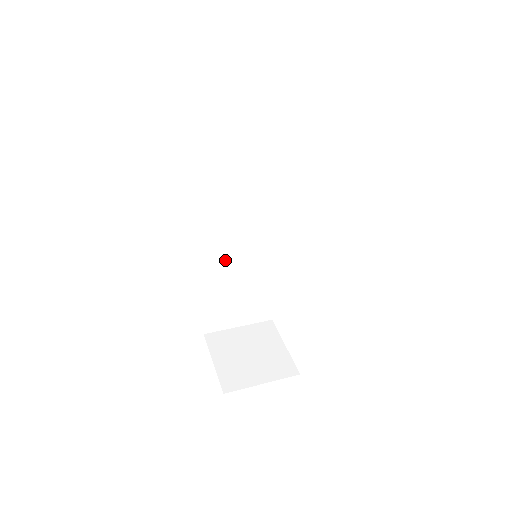
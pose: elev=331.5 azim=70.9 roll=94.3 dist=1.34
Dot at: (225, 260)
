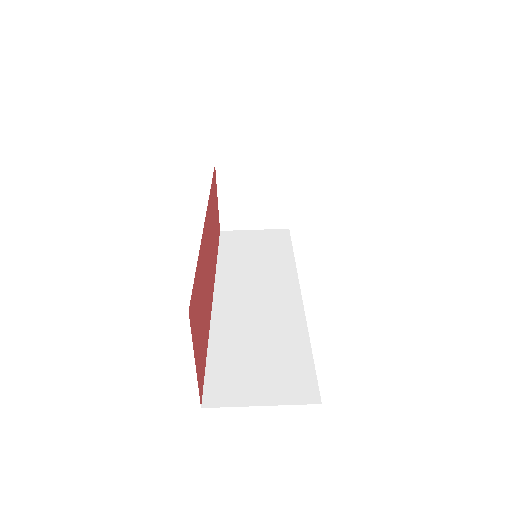
Dot at: occluded
